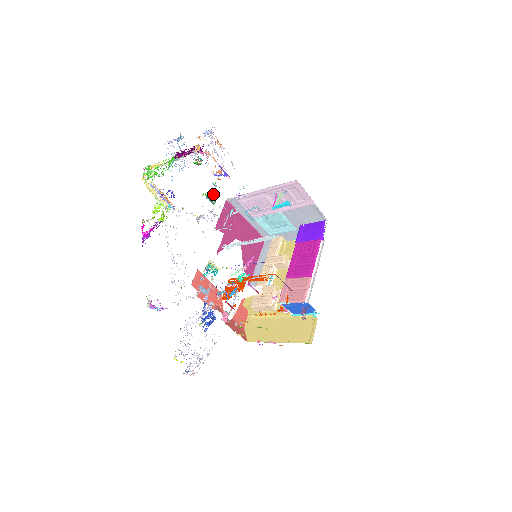
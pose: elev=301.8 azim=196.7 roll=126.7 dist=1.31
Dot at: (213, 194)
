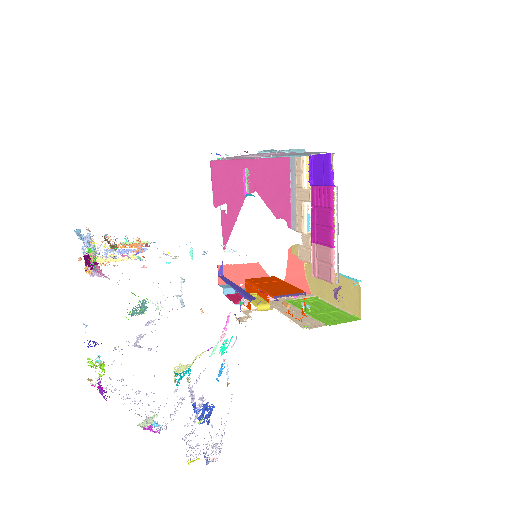
Dot at: (138, 302)
